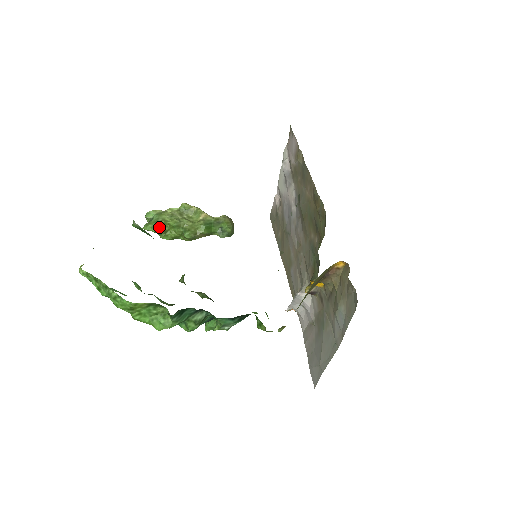
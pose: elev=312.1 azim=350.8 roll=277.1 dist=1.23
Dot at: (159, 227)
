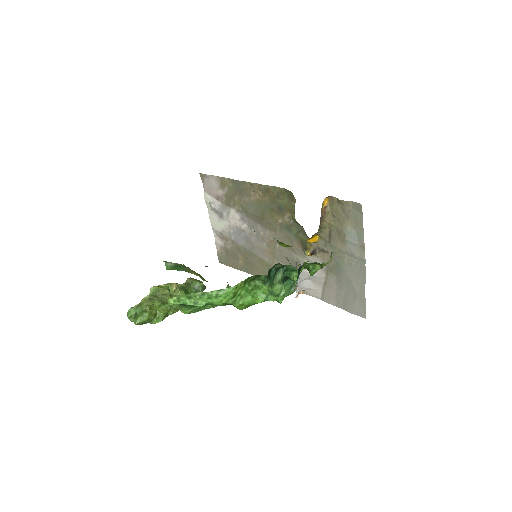
Dot at: (148, 313)
